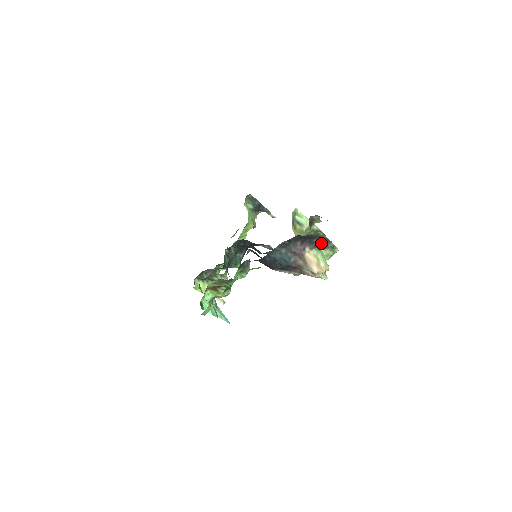
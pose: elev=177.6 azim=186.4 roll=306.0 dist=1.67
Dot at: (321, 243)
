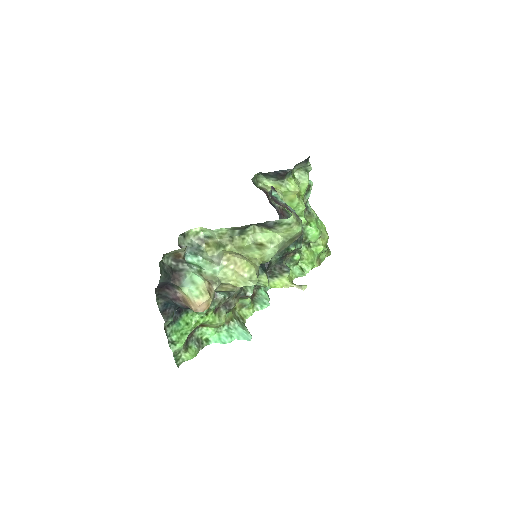
Dot at: (264, 226)
